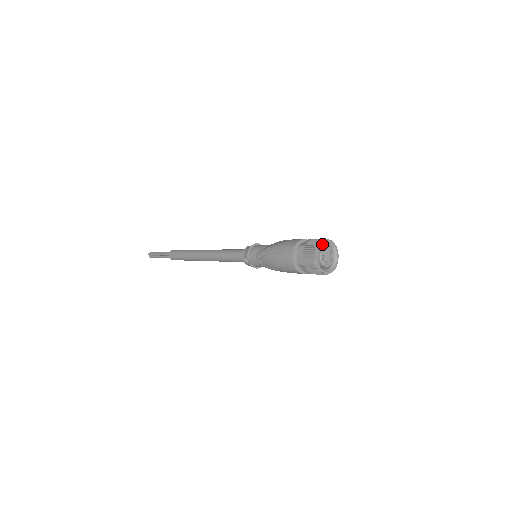
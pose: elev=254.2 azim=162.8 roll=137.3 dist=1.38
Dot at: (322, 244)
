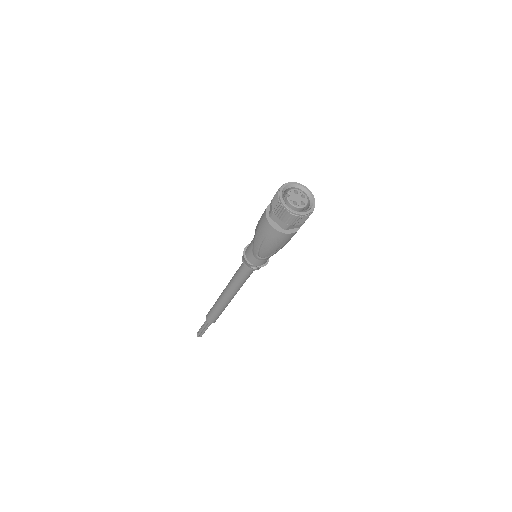
Dot at: (282, 195)
